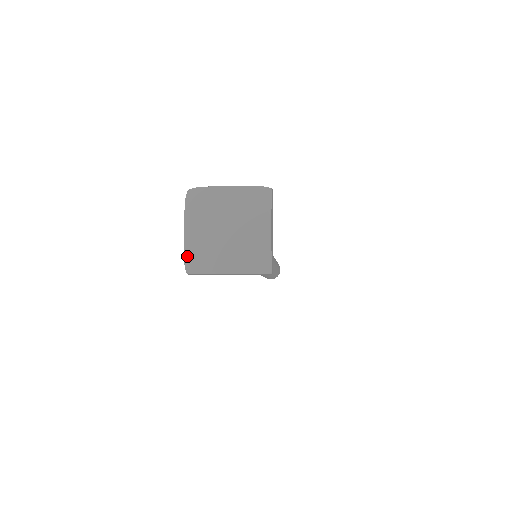
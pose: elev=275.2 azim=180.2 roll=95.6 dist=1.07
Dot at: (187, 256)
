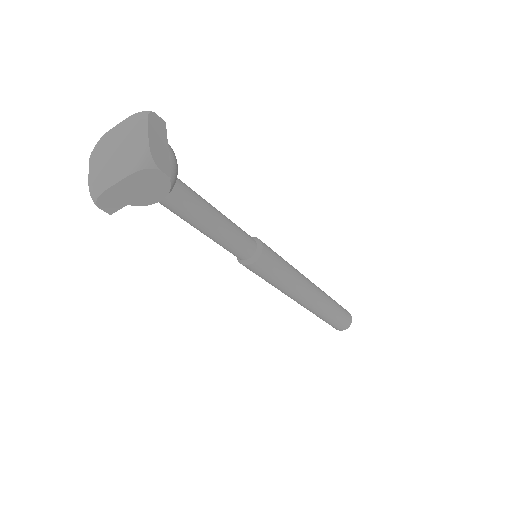
Dot at: (90, 188)
